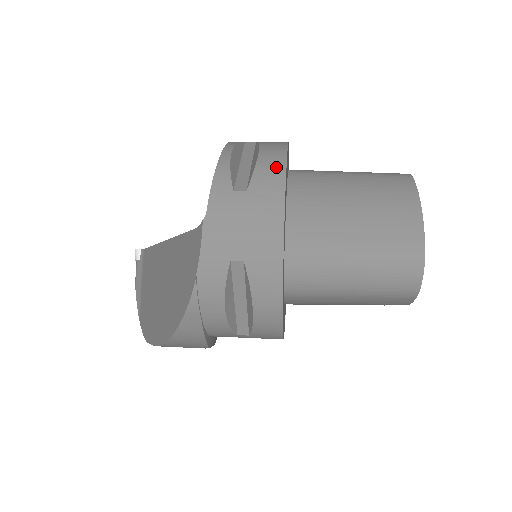
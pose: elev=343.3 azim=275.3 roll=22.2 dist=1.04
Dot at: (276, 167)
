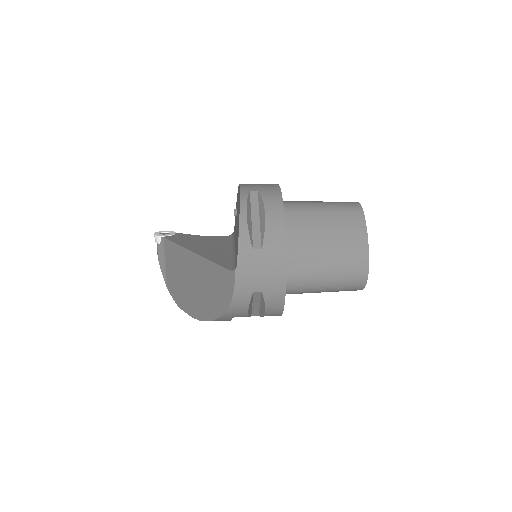
Dot at: (279, 229)
